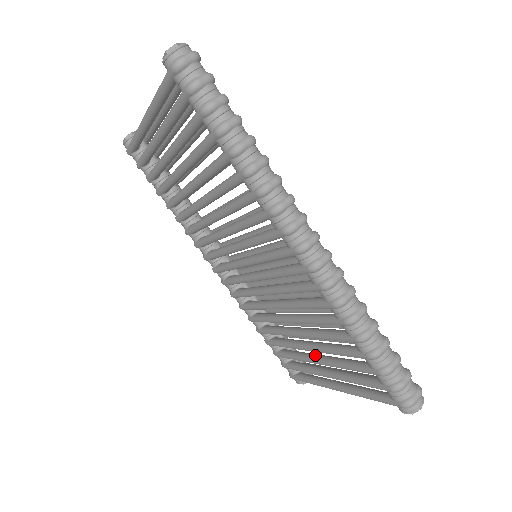
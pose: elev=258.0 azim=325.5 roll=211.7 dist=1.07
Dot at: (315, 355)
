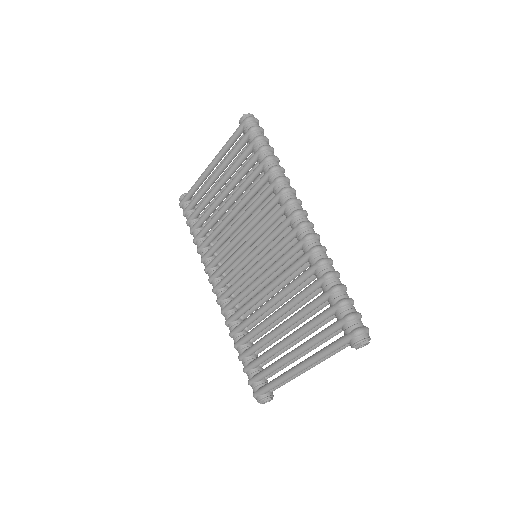
Dot at: (285, 338)
